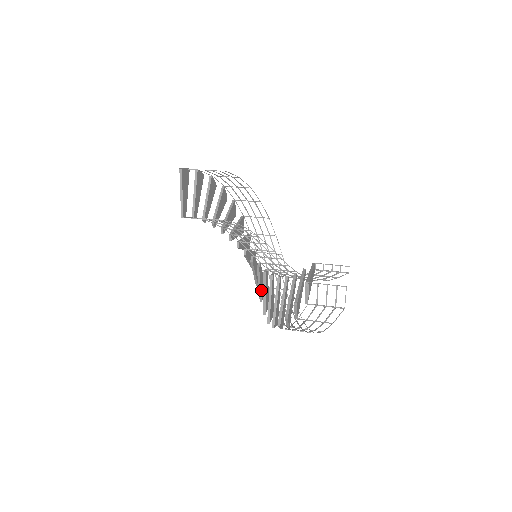
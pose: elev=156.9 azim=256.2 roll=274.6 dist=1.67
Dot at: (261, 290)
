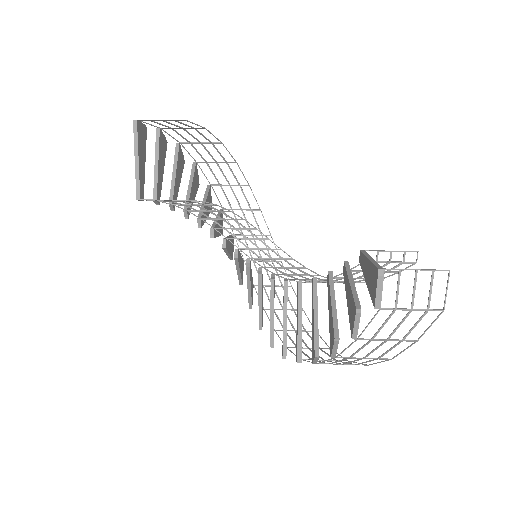
Dot at: (261, 311)
